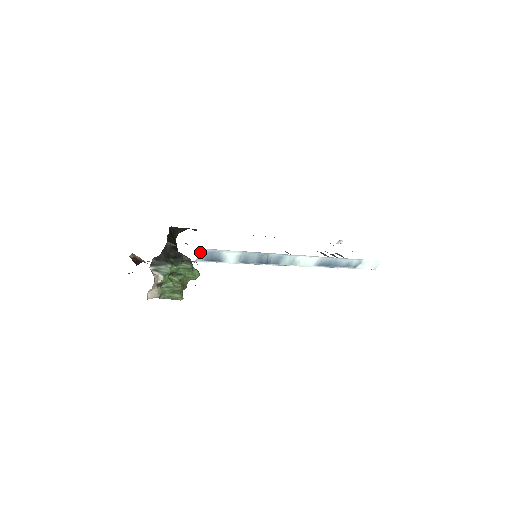
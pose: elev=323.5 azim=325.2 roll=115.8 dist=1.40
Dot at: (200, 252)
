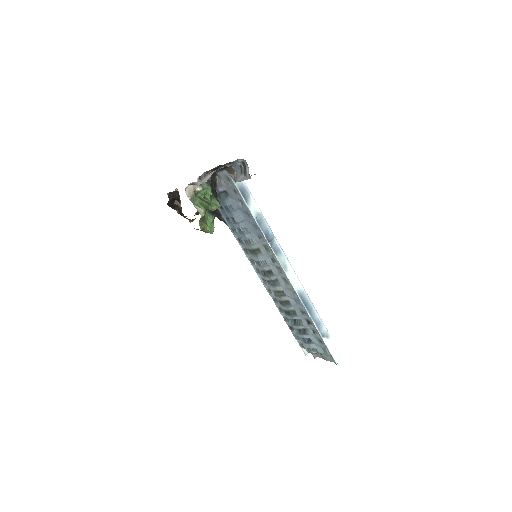
Dot at: occluded
